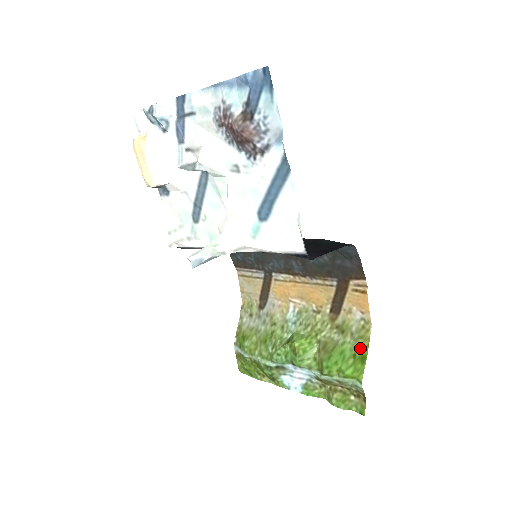
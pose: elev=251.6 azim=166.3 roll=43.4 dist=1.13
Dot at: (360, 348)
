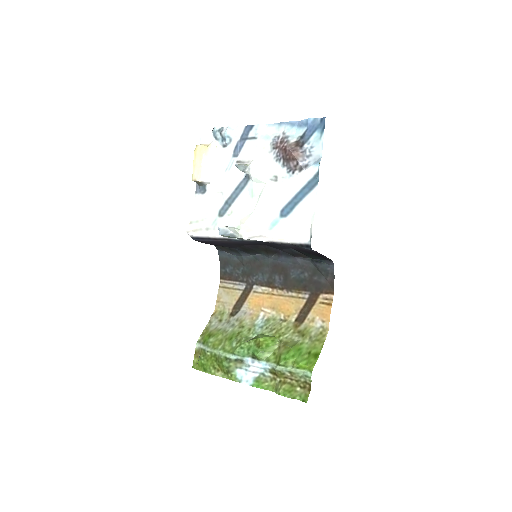
Dot at: (315, 347)
